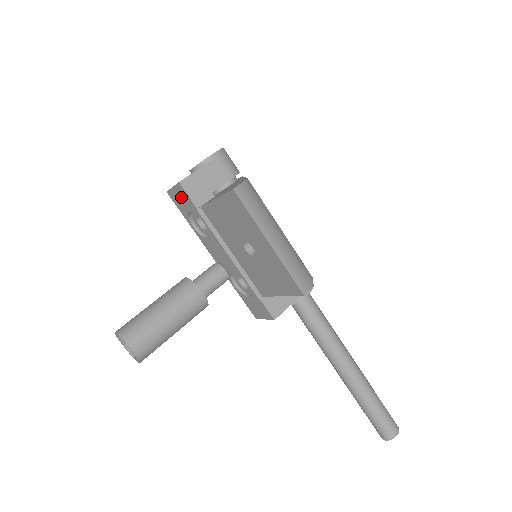
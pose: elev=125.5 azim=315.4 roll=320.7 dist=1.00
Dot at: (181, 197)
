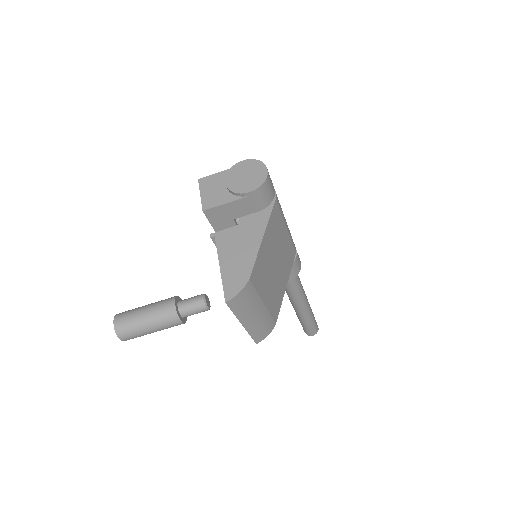
Dot at: occluded
